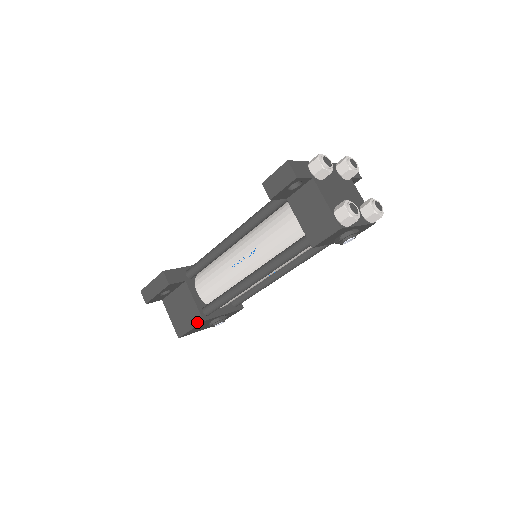
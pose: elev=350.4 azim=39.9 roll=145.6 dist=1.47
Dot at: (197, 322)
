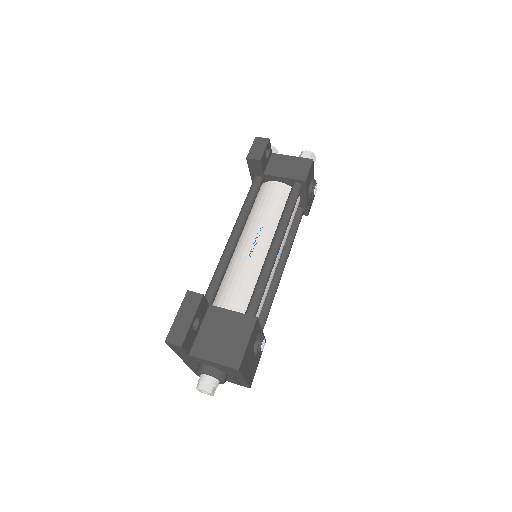
Dot at: (250, 326)
